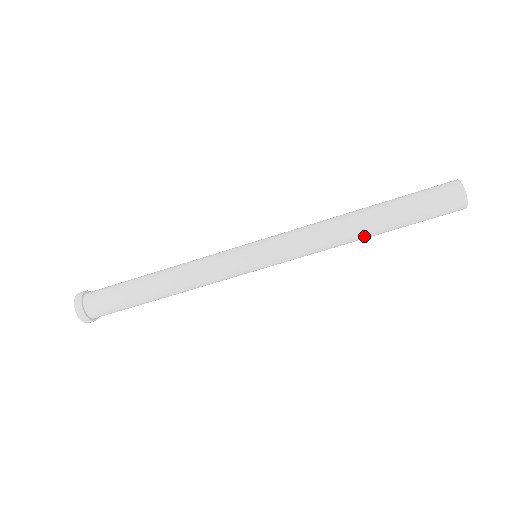
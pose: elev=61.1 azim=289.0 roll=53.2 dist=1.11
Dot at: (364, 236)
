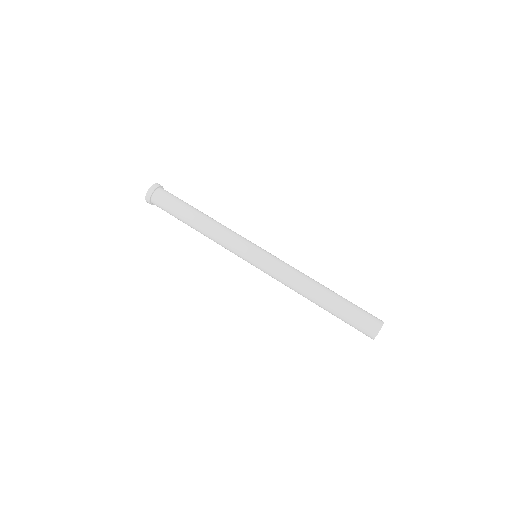
Dot at: (313, 301)
